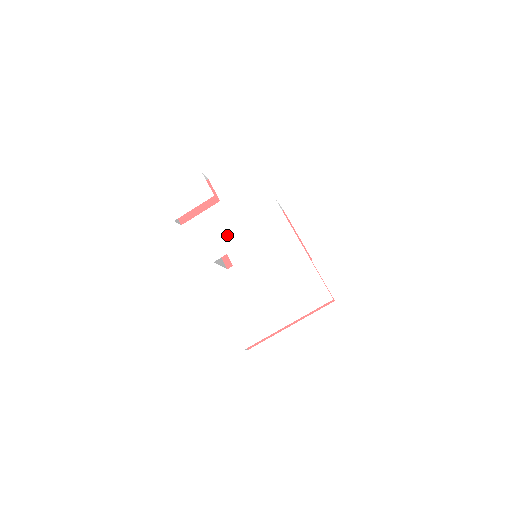
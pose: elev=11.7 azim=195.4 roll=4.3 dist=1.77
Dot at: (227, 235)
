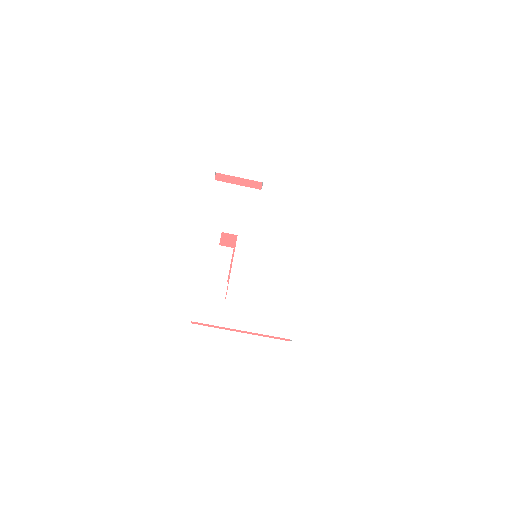
Dot at: (250, 221)
